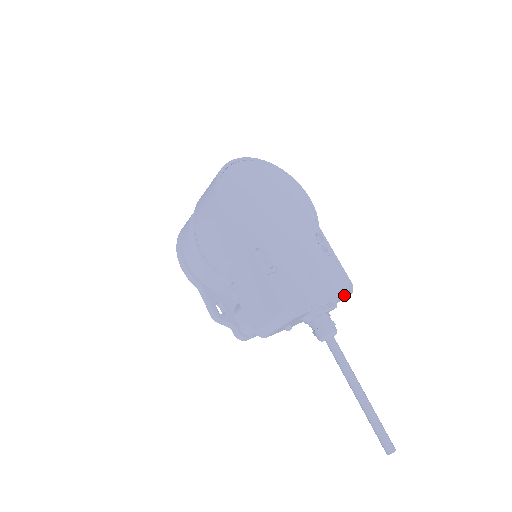
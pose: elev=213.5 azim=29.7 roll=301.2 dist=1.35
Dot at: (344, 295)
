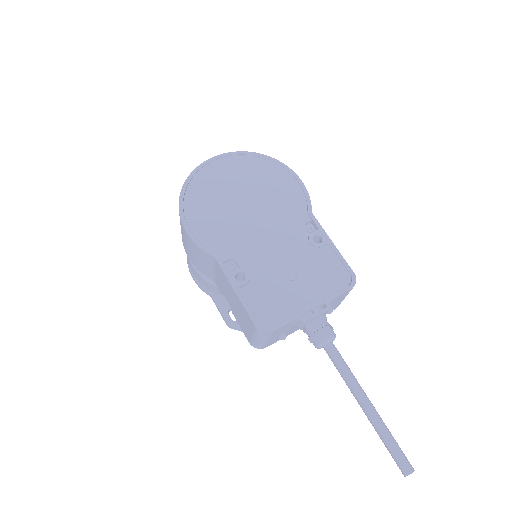
Dot at: (342, 292)
